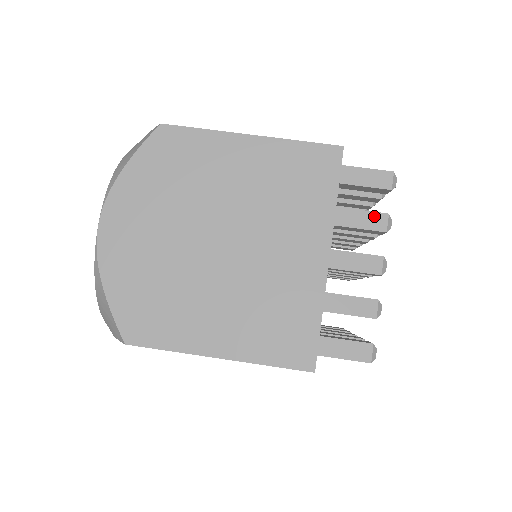
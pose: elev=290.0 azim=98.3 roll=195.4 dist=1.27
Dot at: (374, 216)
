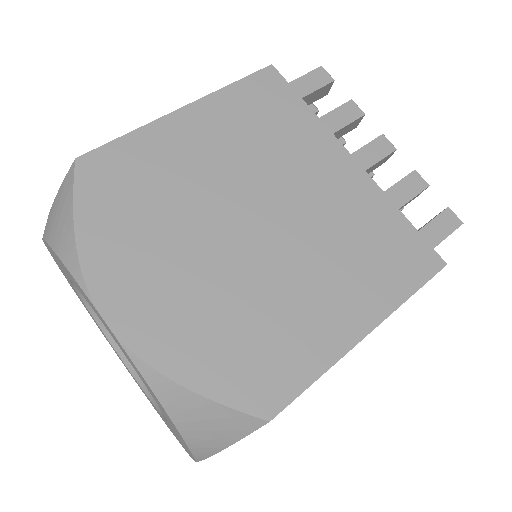
Dot at: (344, 109)
